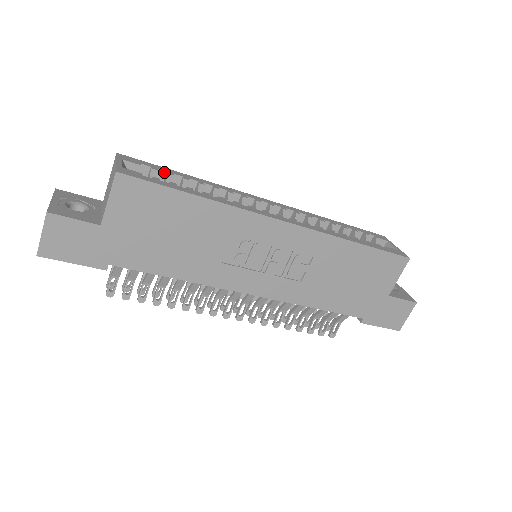
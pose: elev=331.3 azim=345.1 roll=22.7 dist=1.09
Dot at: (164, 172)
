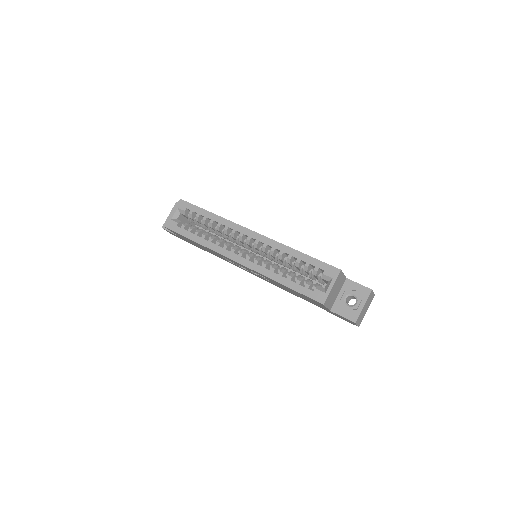
Dot at: (197, 213)
